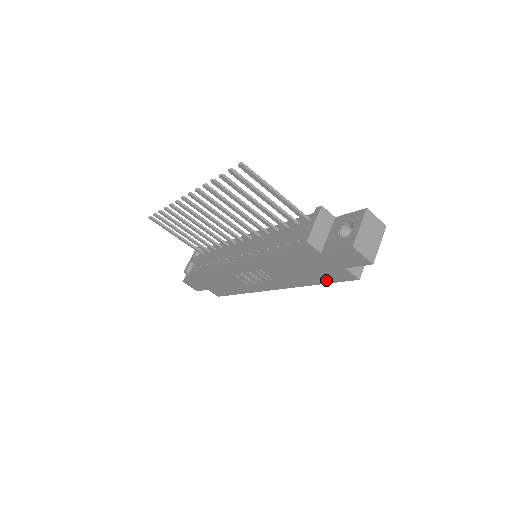
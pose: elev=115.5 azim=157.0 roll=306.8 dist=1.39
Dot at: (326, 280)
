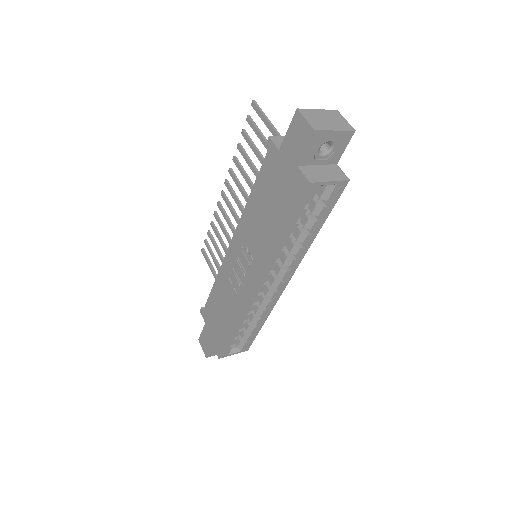
Dot at: (287, 215)
